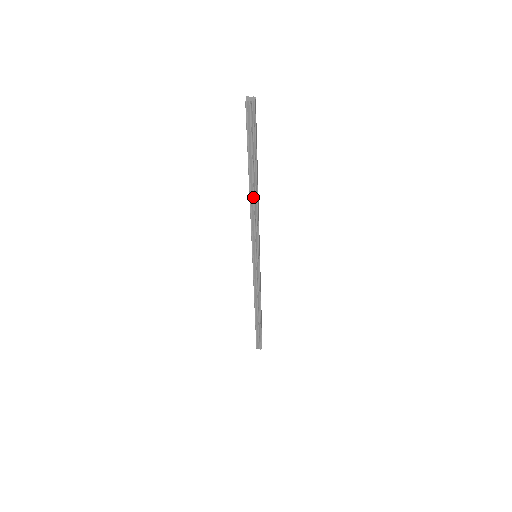
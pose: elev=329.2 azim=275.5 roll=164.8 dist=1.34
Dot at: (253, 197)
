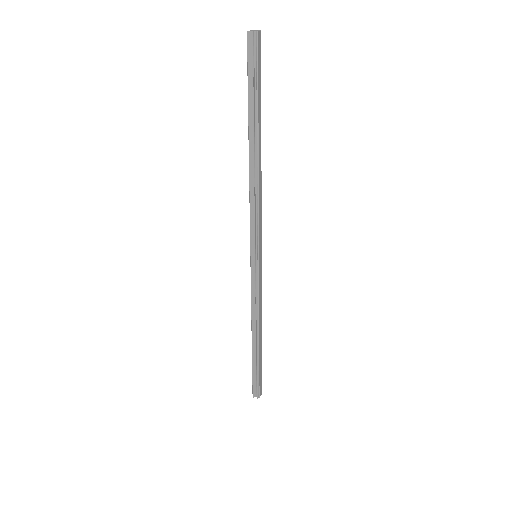
Dot at: (253, 168)
